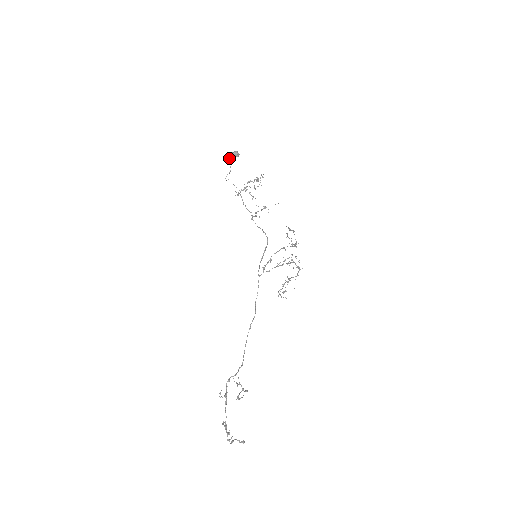
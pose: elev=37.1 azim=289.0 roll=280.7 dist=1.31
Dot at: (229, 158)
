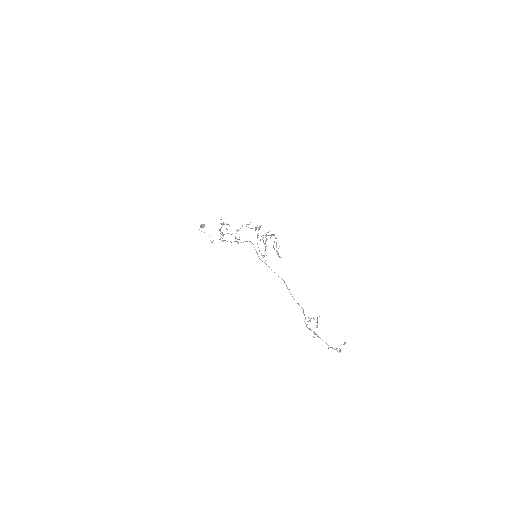
Dot at: occluded
